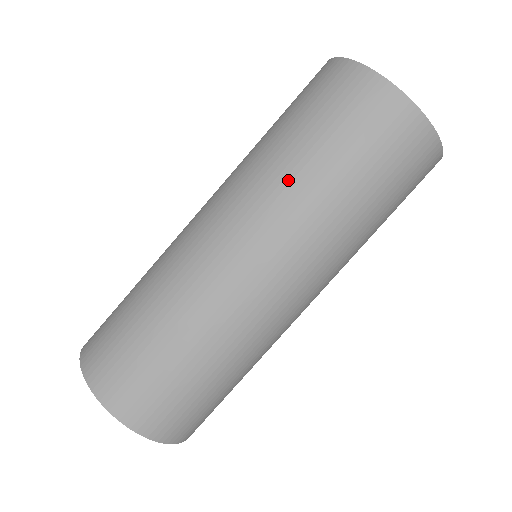
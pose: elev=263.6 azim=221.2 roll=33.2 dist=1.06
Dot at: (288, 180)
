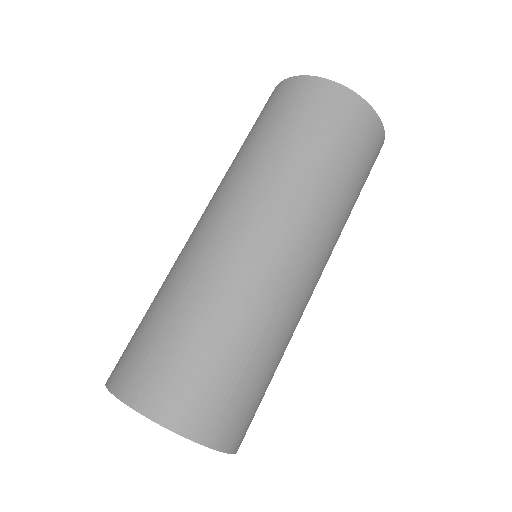
Dot at: (286, 170)
